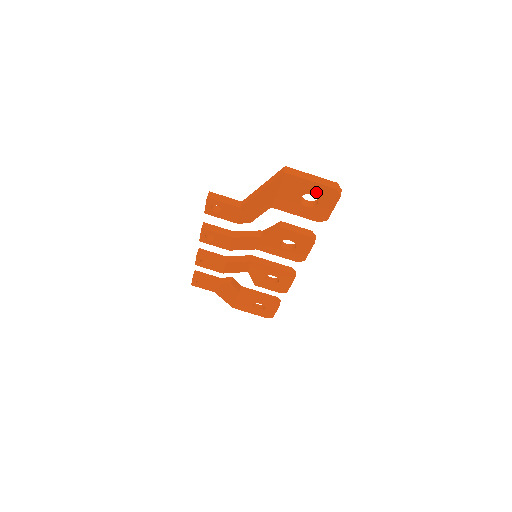
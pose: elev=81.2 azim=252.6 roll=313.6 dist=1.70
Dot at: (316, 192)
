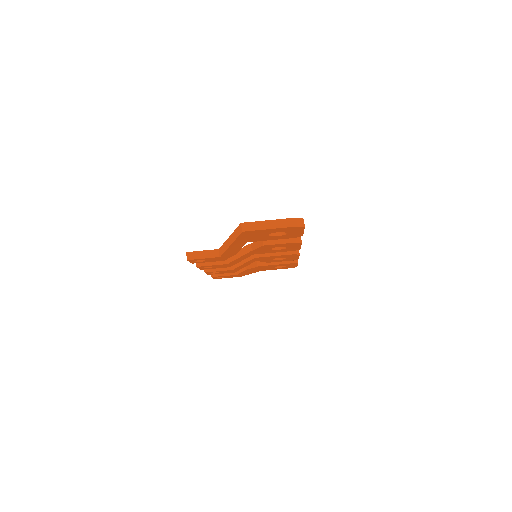
Dot at: (280, 231)
